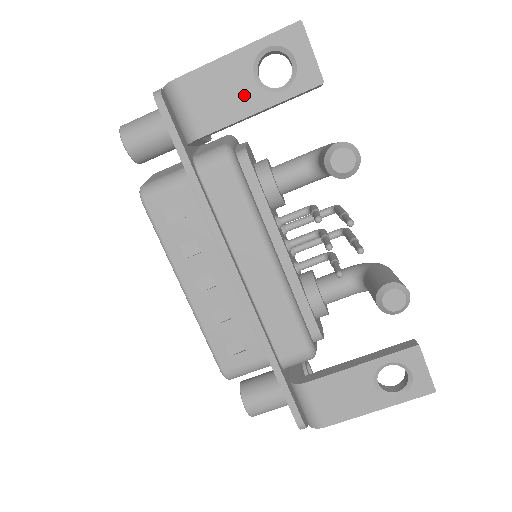
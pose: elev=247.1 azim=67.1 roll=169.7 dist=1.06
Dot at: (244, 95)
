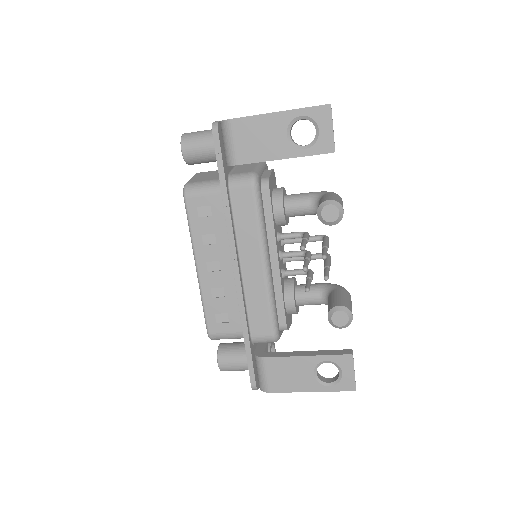
Dot at: (276, 144)
